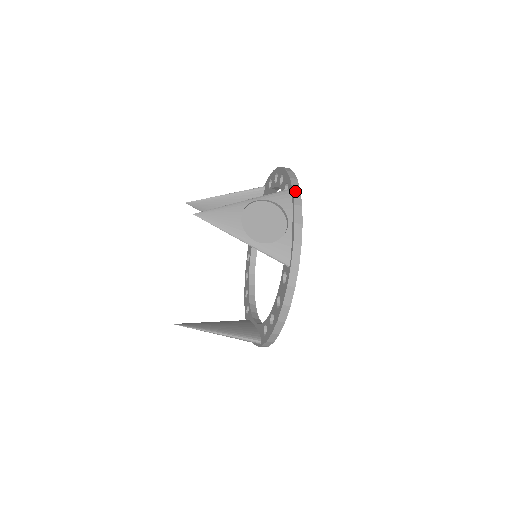
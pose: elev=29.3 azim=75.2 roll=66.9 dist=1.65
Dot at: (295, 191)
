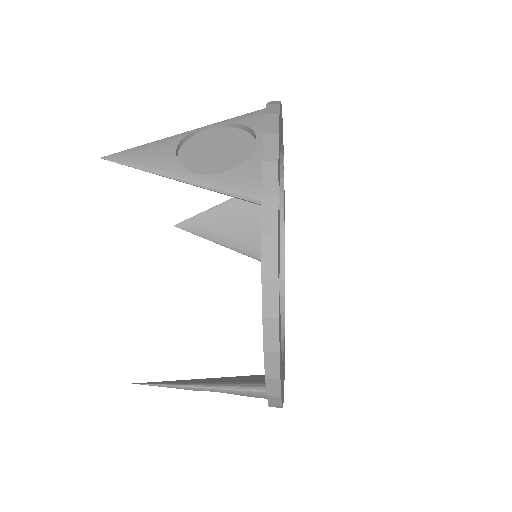
Dot at: (270, 105)
